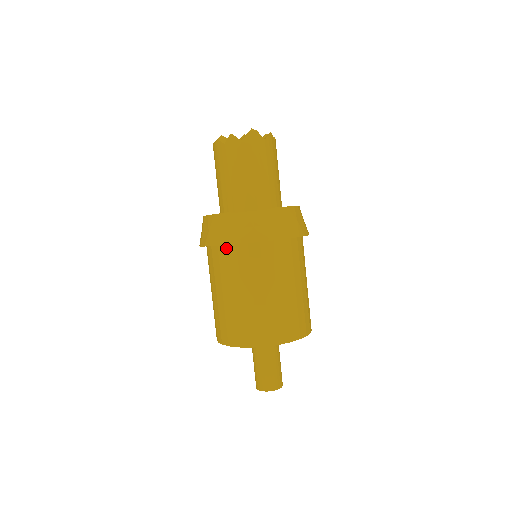
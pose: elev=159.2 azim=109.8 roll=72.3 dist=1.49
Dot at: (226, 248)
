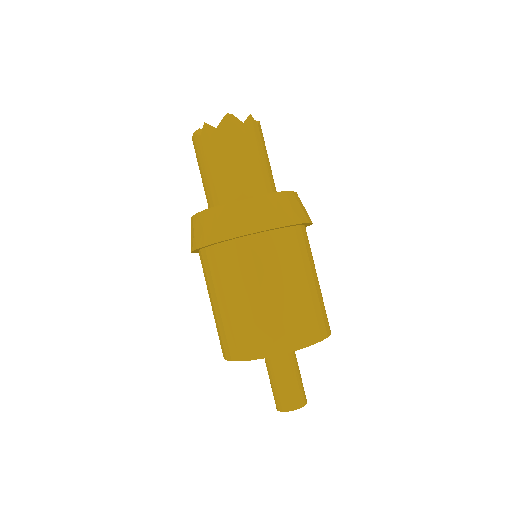
Dot at: (213, 249)
